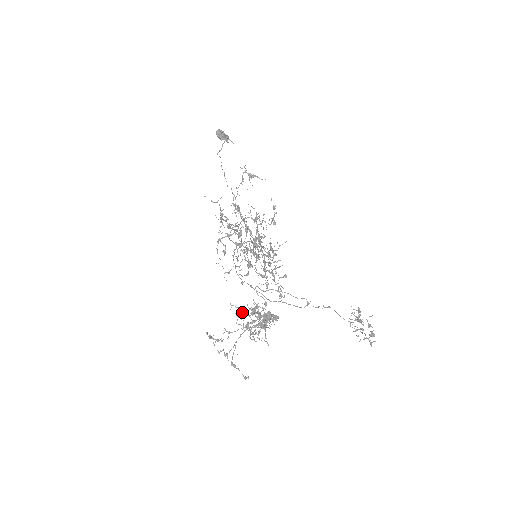
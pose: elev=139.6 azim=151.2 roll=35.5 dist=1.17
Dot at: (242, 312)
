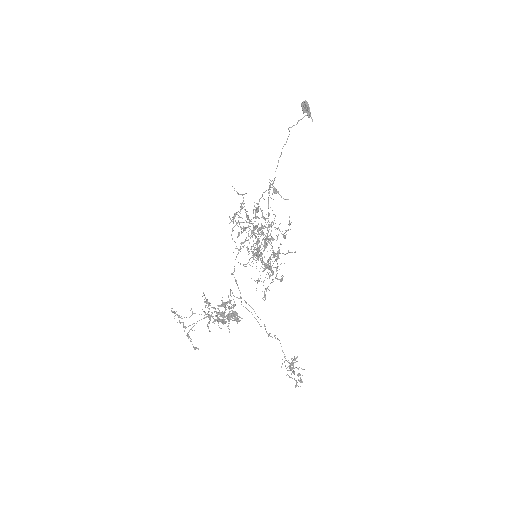
Dot at: occluded
